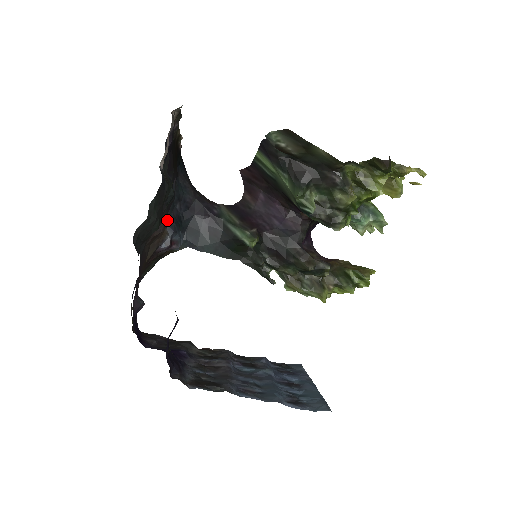
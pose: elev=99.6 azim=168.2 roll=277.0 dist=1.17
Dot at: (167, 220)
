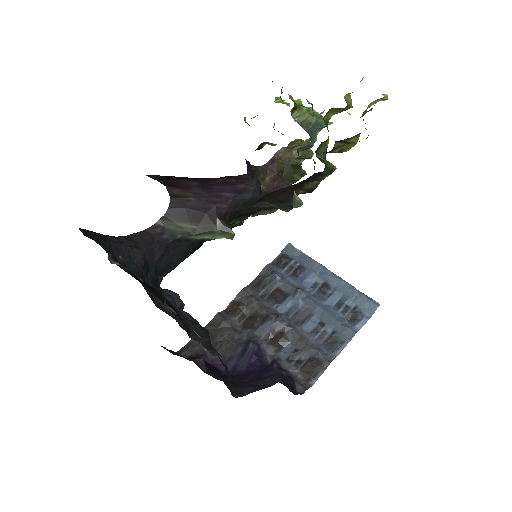
Dot at: (162, 307)
